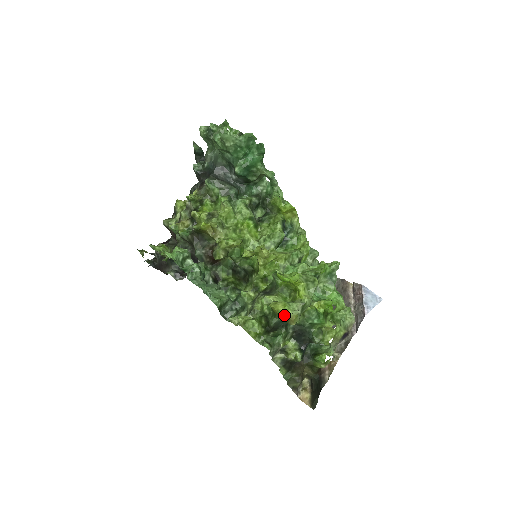
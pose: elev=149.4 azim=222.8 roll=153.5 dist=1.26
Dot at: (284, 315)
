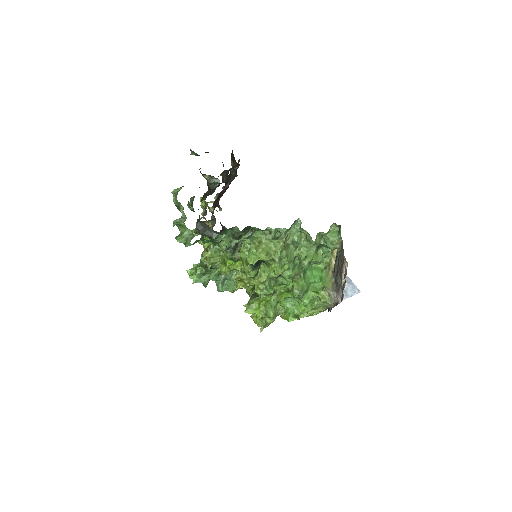
Dot at: (257, 325)
